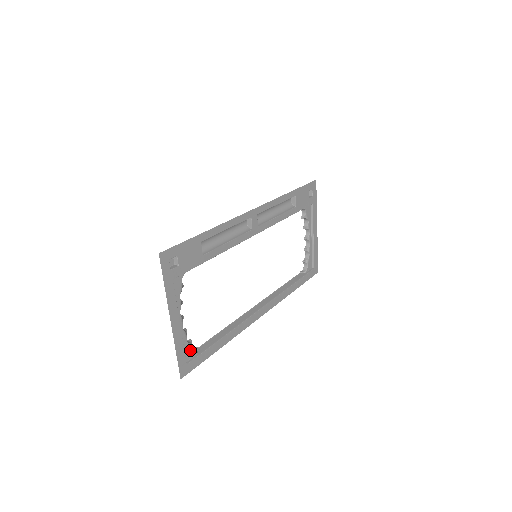
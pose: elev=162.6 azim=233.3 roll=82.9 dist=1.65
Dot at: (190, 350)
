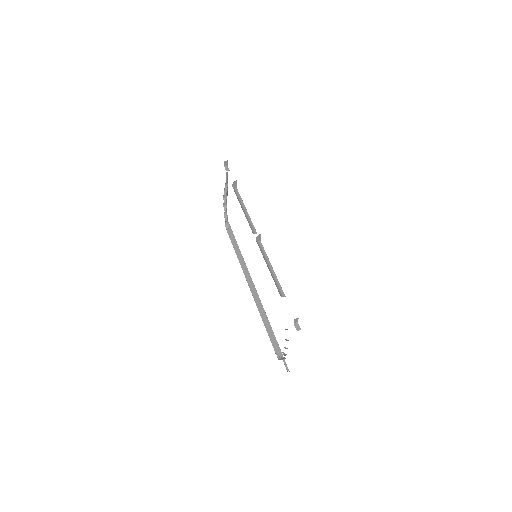
Dot at: occluded
